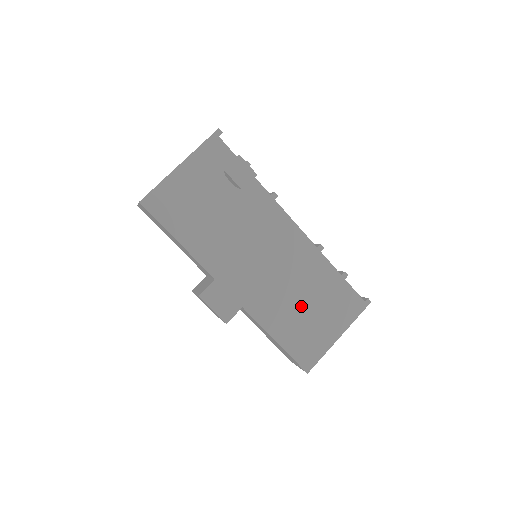
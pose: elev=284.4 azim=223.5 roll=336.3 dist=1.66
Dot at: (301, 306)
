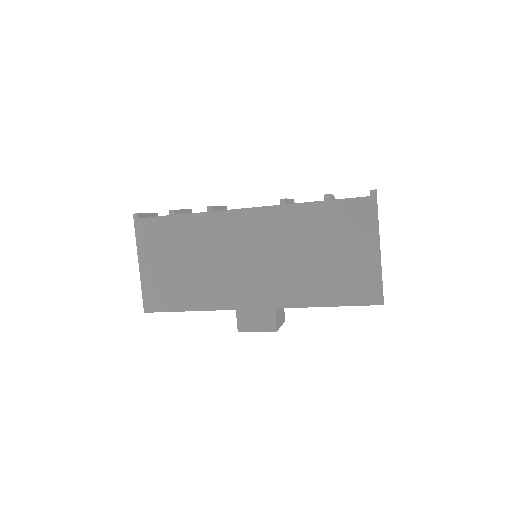
Dot at: (318, 260)
